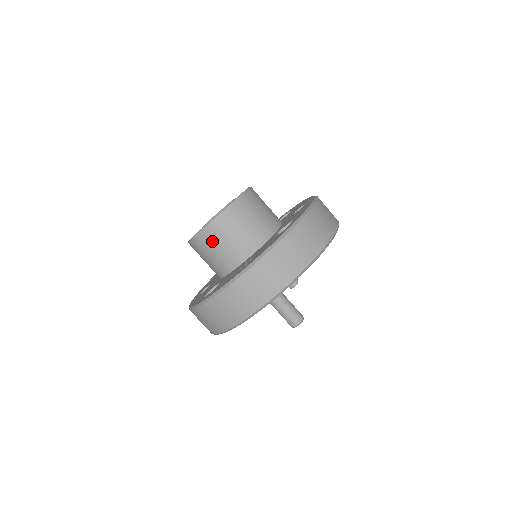
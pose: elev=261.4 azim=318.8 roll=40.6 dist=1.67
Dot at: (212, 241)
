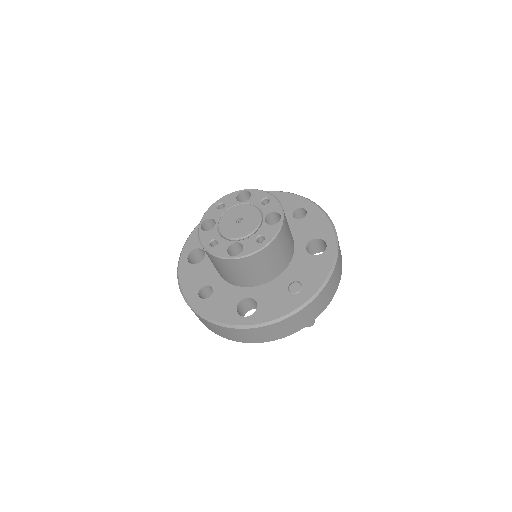
Dot at: (258, 263)
